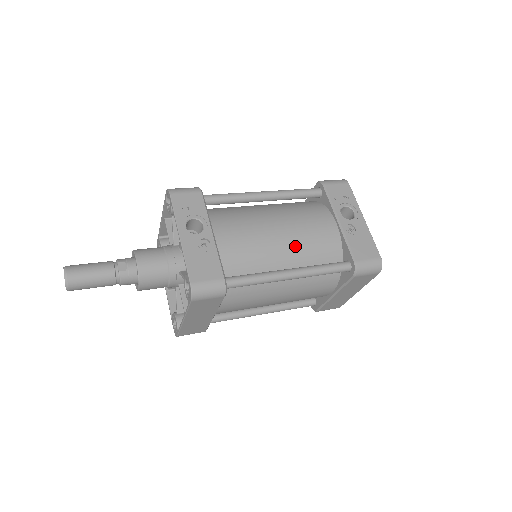
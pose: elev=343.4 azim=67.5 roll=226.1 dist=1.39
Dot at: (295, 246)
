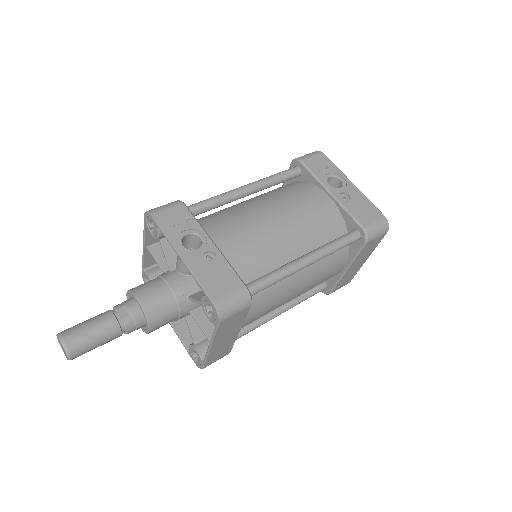
Dot at: (299, 231)
